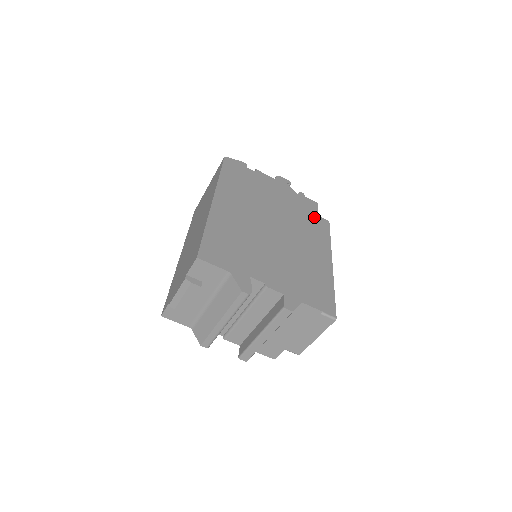
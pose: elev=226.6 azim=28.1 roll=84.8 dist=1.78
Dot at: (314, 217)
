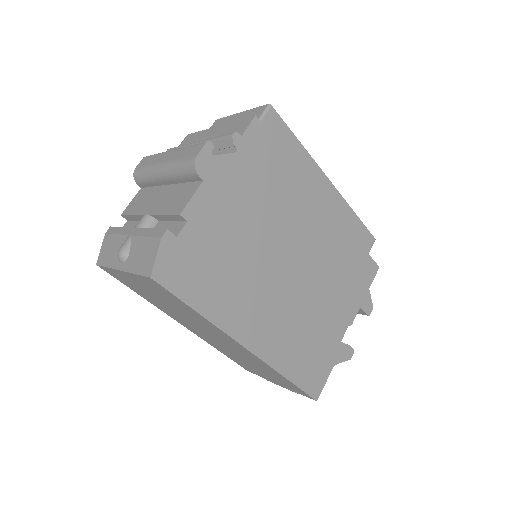
Dot at: (281, 158)
